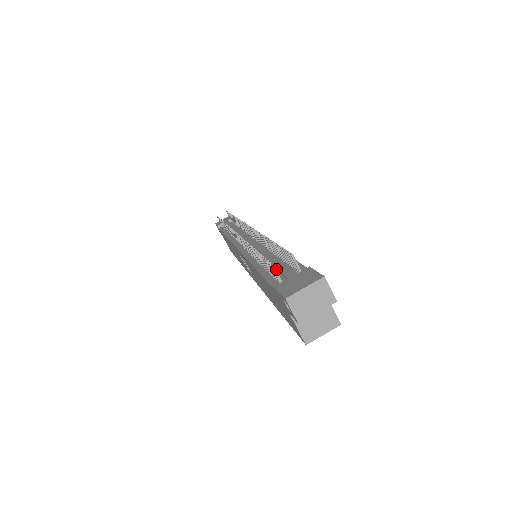
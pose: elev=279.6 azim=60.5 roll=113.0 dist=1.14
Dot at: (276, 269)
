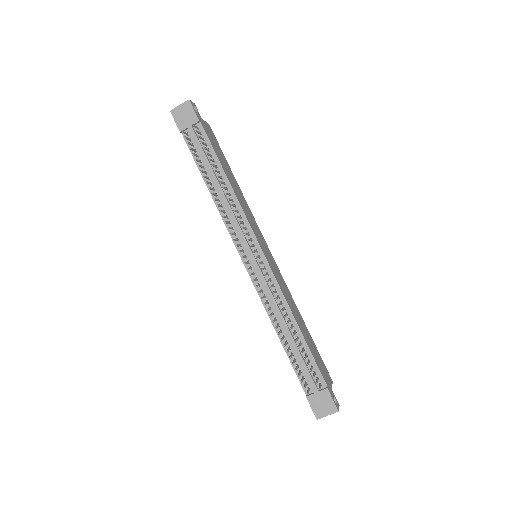
Dot at: (300, 362)
